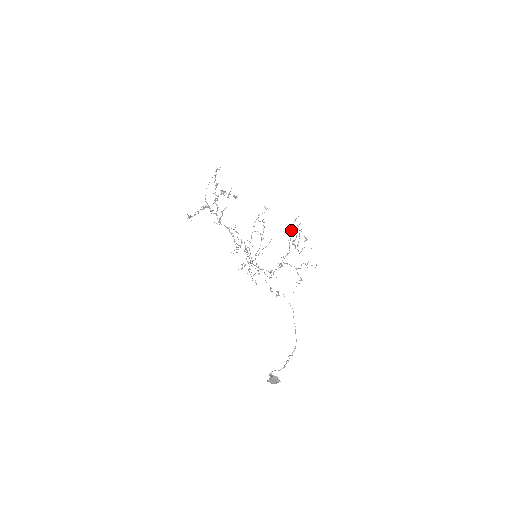
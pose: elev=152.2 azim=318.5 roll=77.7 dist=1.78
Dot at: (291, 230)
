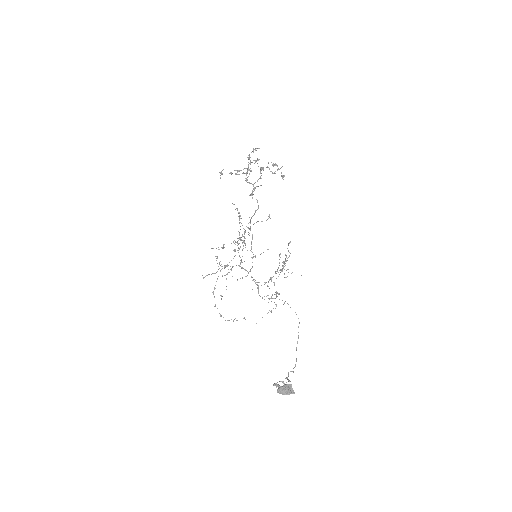
Dot at: occluded
